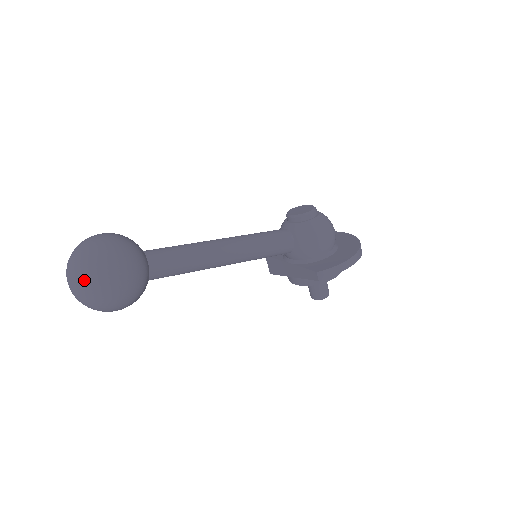
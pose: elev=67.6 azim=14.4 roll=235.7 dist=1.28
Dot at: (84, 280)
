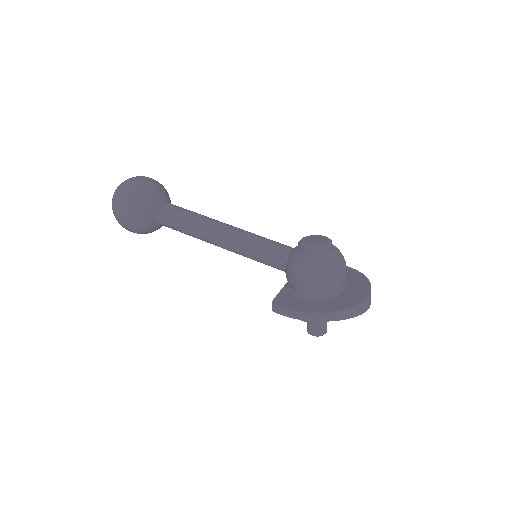
Dot at: (112, 202)
